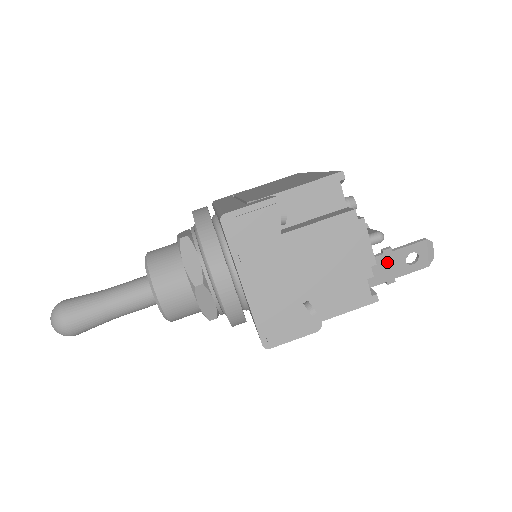
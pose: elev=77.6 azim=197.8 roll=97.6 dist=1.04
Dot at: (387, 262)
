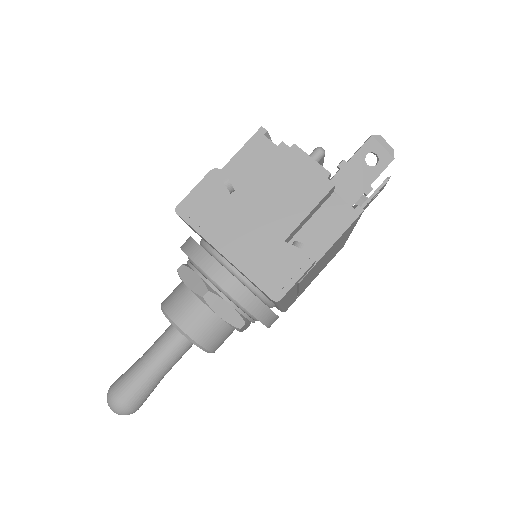
Dot at: (350, 175)
